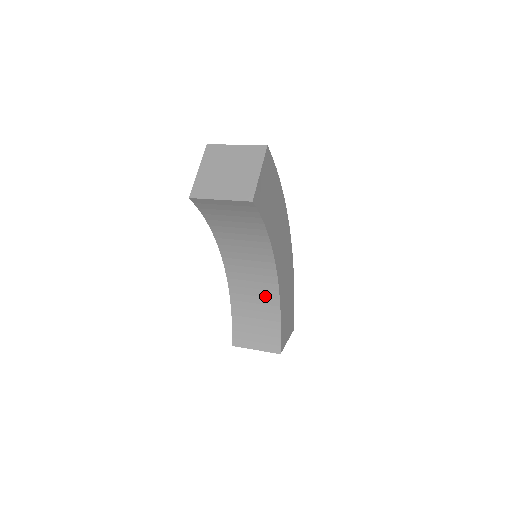
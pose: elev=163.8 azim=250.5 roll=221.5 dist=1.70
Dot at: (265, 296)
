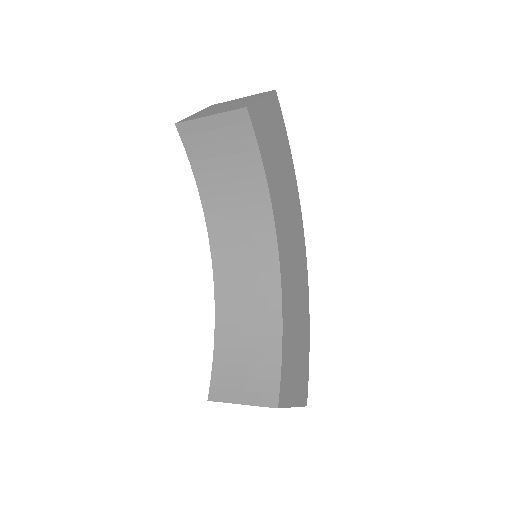
Dot at: (262, 308)
